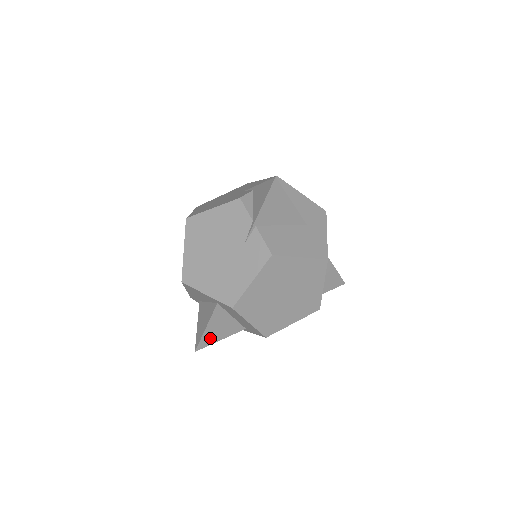
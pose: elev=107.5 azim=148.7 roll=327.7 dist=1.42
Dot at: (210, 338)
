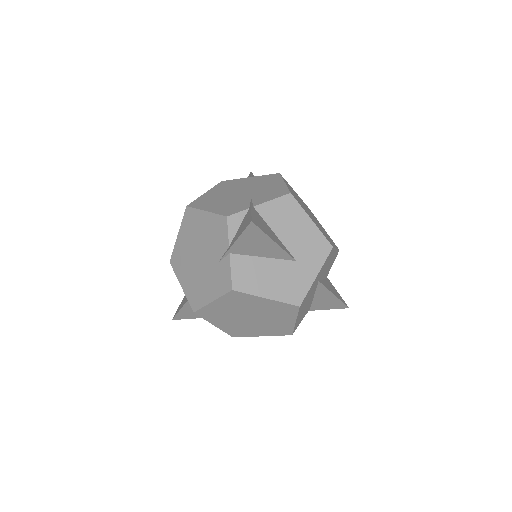
Dot at: (187, 315)
